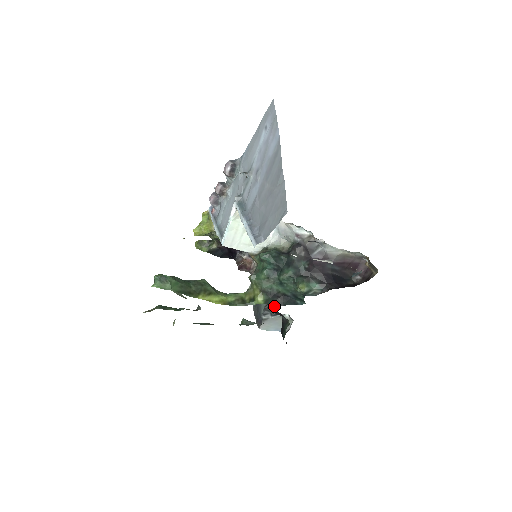
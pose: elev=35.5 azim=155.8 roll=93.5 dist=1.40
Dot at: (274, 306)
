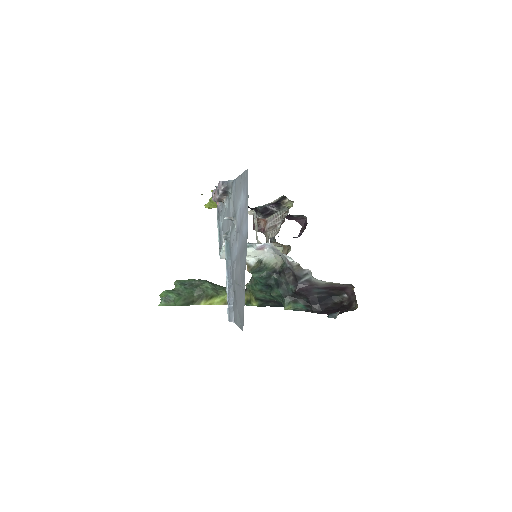
Dot at: occluded
